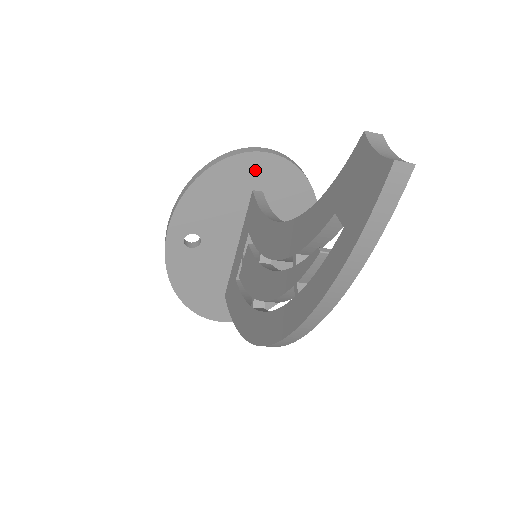
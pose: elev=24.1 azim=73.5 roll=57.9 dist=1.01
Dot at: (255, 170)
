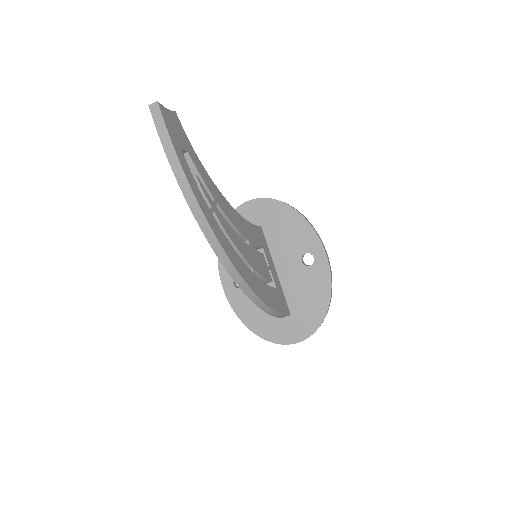
Dot at: (248, 215)
